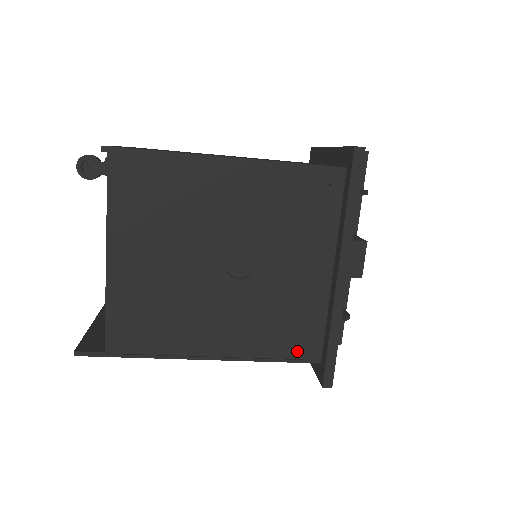
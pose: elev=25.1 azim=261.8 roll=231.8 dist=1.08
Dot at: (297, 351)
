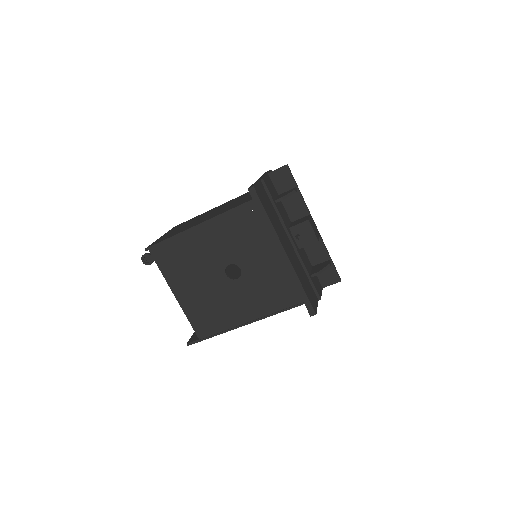
Dot at: (289, 302)
